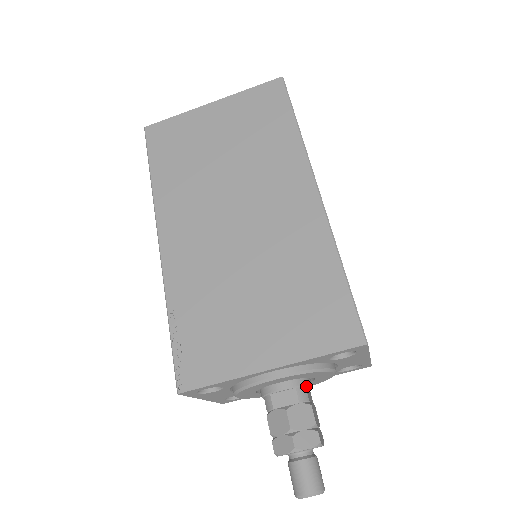
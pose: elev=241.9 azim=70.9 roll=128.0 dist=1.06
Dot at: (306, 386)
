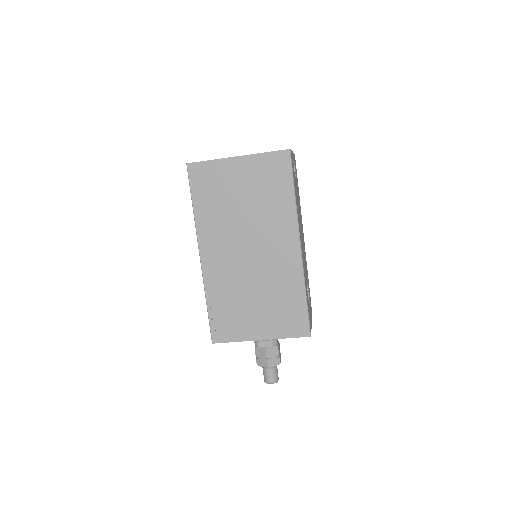
Dot at: occluded
